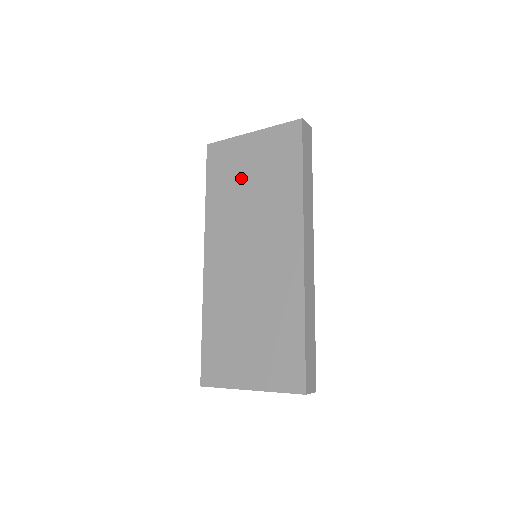
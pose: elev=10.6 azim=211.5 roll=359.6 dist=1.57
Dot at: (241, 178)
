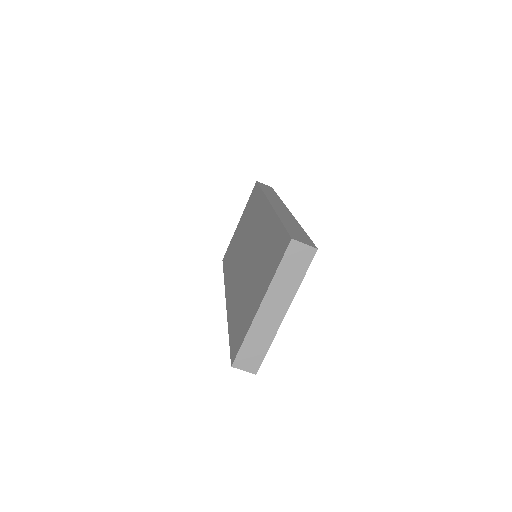
Dot at: (237, 240)
